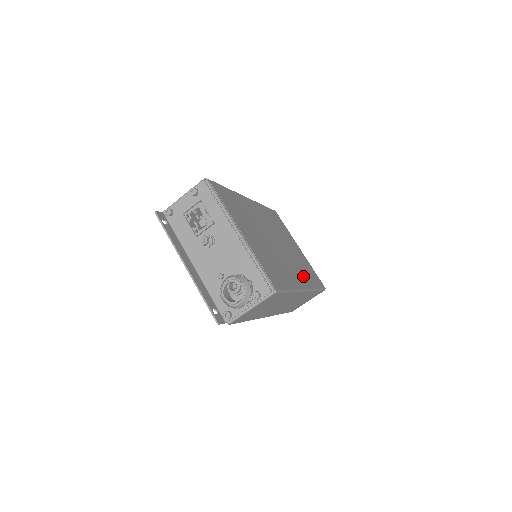
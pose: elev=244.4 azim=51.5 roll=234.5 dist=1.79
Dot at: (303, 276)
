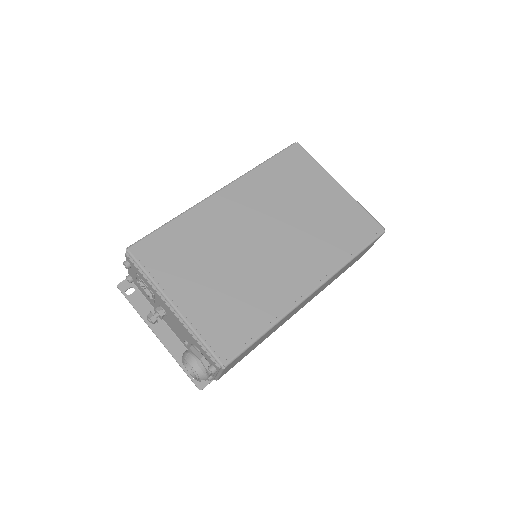
Dot at: (318, 261)
